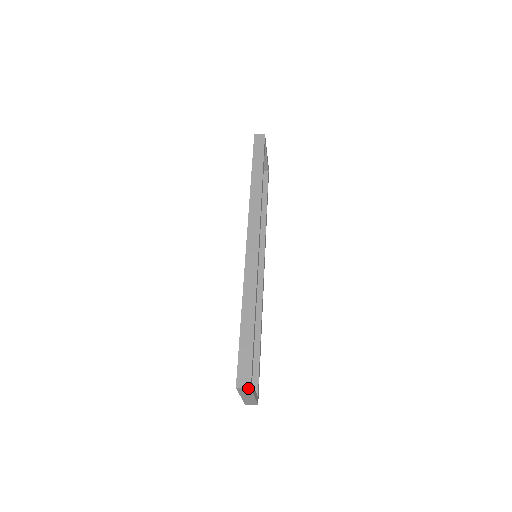
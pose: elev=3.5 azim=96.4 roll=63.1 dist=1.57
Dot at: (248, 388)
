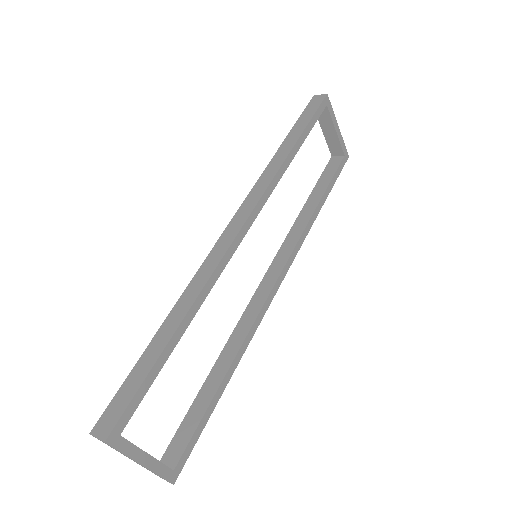
Dot at: (103, 441)
